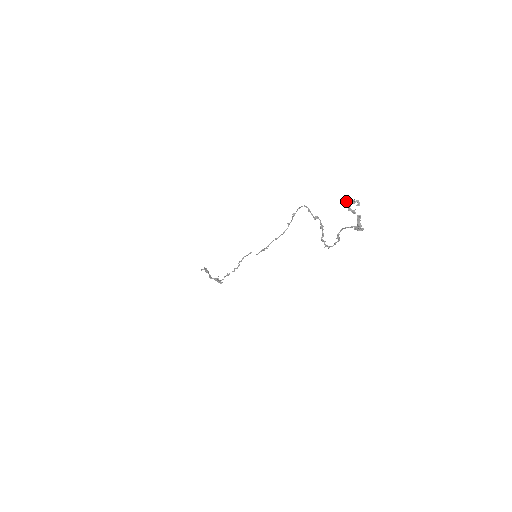
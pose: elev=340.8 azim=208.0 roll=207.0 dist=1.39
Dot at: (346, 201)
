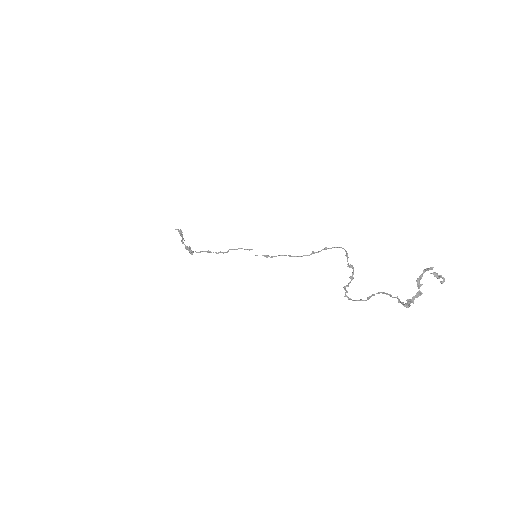
Dot at: (423, 271)
